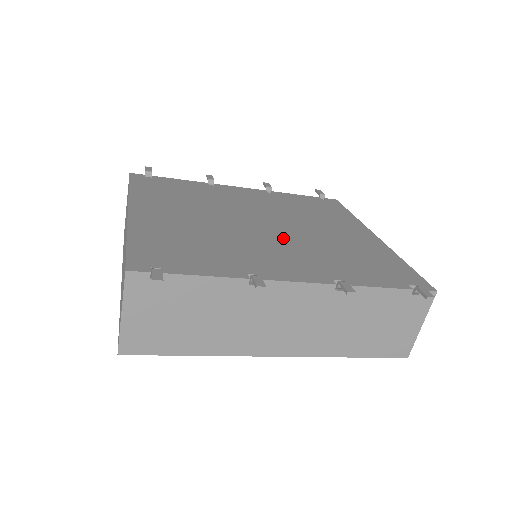
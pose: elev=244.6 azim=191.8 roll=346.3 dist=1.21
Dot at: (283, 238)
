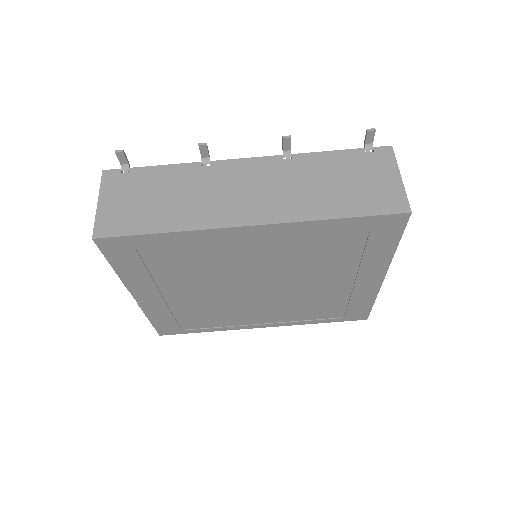
Dot at: occluded
